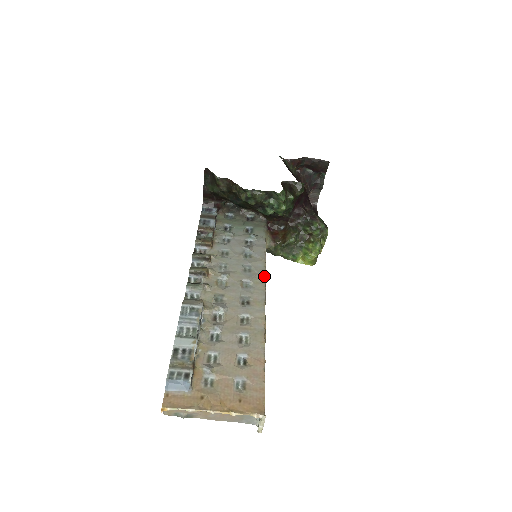
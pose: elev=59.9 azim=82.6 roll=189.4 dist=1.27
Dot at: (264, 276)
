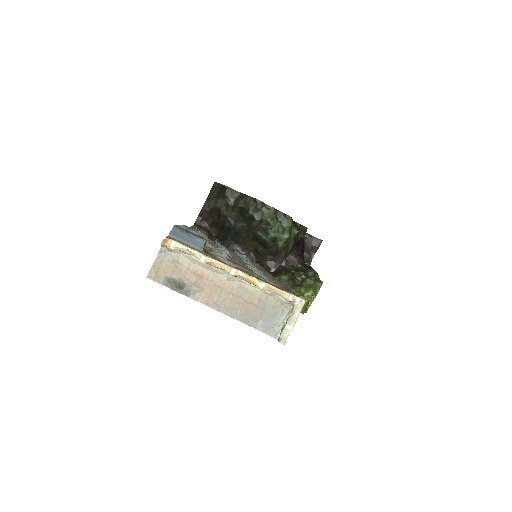
Dot at: (265, 270)
